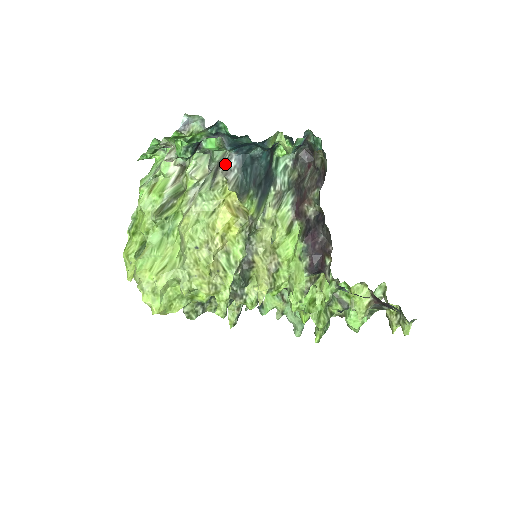
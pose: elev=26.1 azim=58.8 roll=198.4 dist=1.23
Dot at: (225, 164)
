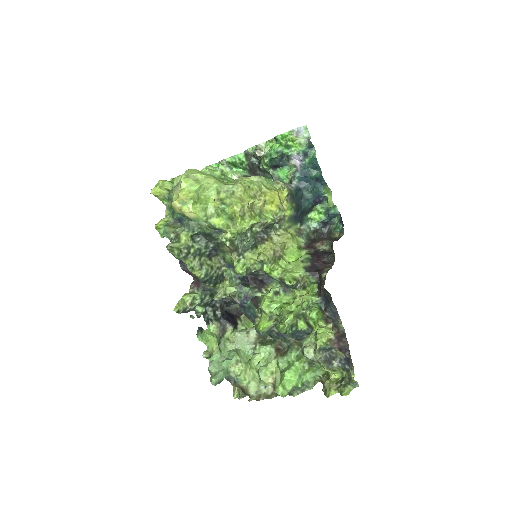
Dot at: occluded
